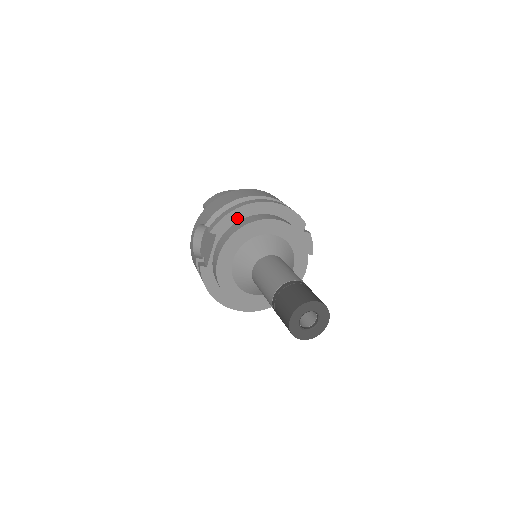
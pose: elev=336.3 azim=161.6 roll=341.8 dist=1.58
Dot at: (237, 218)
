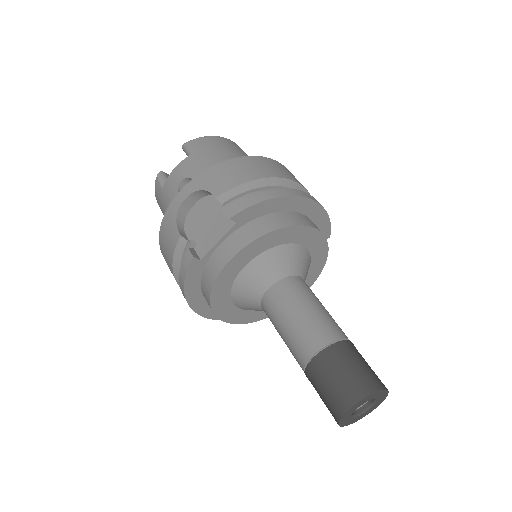
Dot at: (271, 209)
